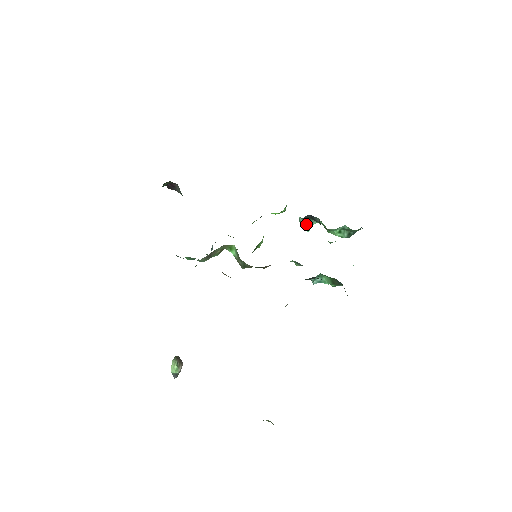
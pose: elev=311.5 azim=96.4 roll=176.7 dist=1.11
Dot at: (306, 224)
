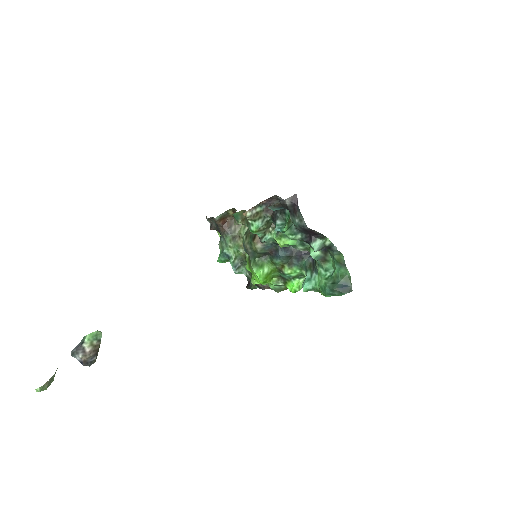
Dot at: (306, 279)
